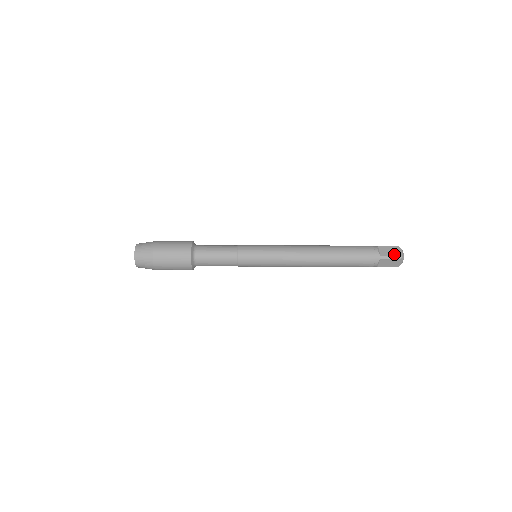
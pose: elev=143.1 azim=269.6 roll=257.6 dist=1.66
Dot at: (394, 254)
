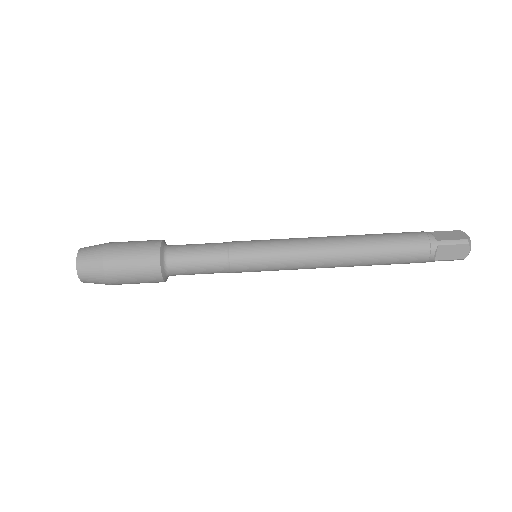
Dot at: (455, 258)
